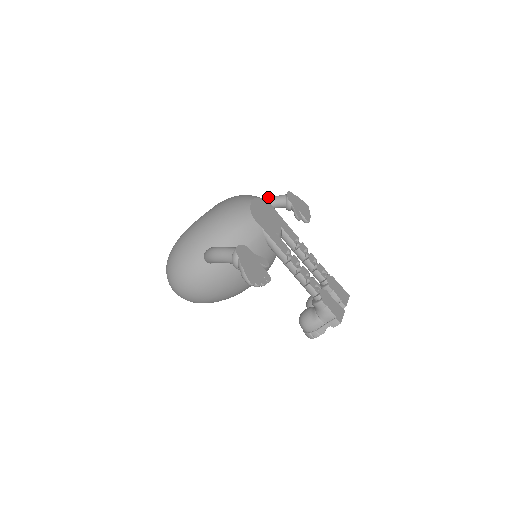
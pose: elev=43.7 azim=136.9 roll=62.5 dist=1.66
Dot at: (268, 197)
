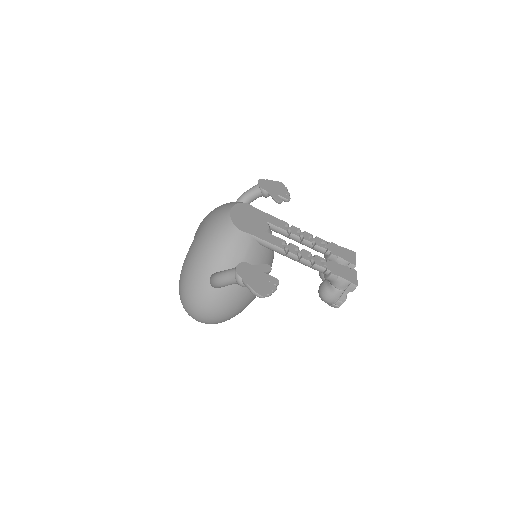
Dot at: (243, 193)
